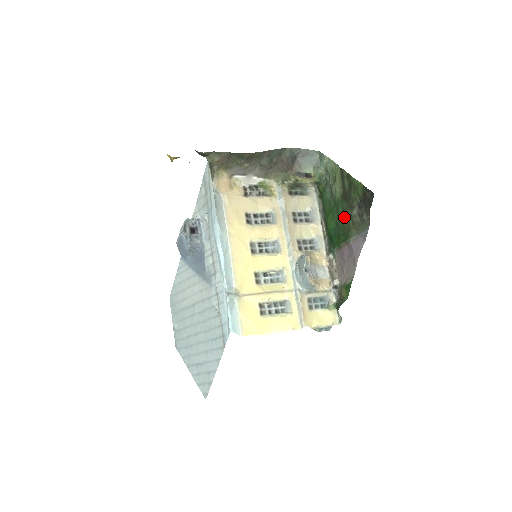
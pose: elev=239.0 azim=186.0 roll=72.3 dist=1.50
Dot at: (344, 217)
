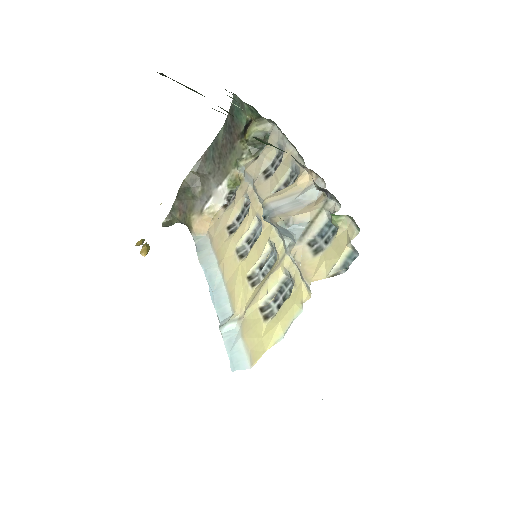
Dot at: occluded
